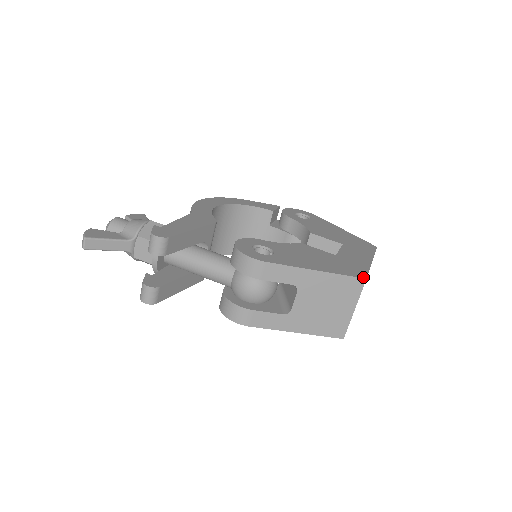
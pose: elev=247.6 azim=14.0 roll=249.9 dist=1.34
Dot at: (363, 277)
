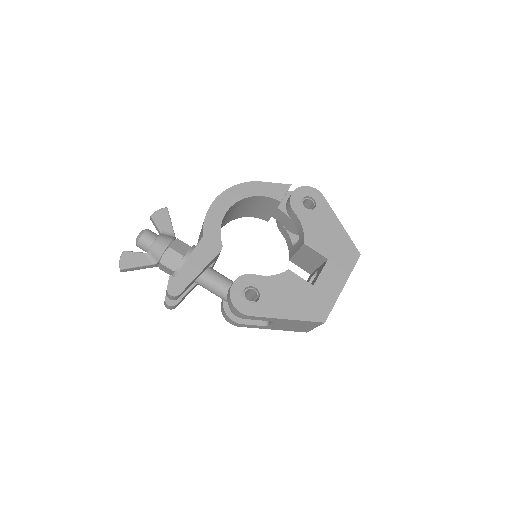
Dot at: (323, 321)
